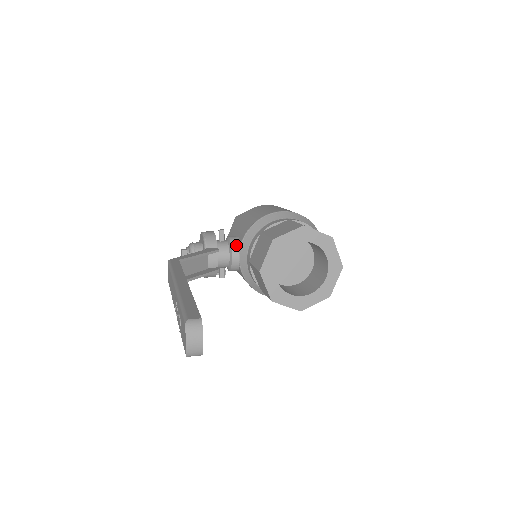
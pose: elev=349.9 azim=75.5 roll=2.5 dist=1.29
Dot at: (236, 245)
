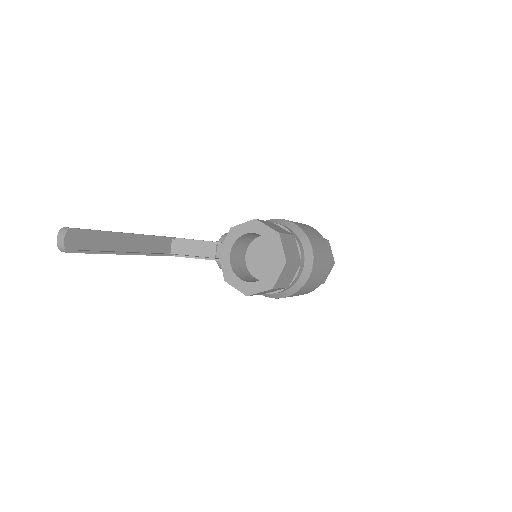
Dot at: occluded
